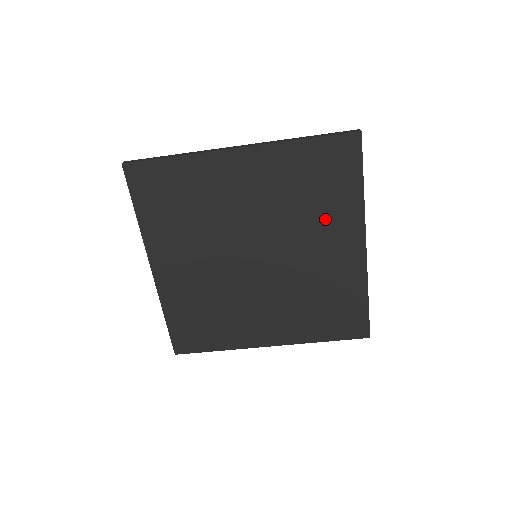
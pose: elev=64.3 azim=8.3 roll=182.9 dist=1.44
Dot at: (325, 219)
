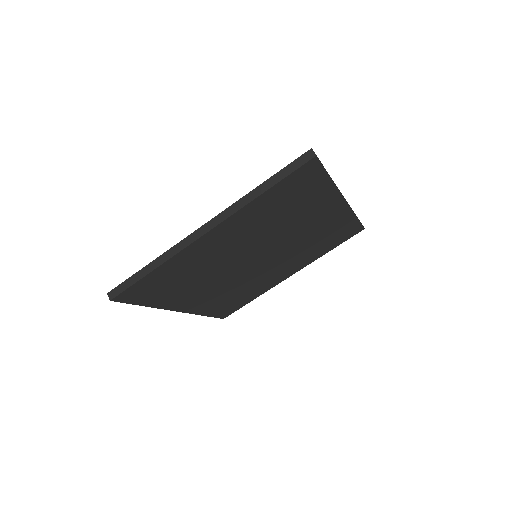
Dot at: (305, 212)
